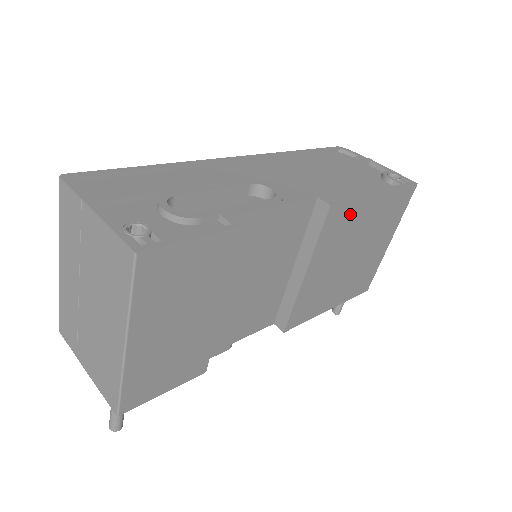
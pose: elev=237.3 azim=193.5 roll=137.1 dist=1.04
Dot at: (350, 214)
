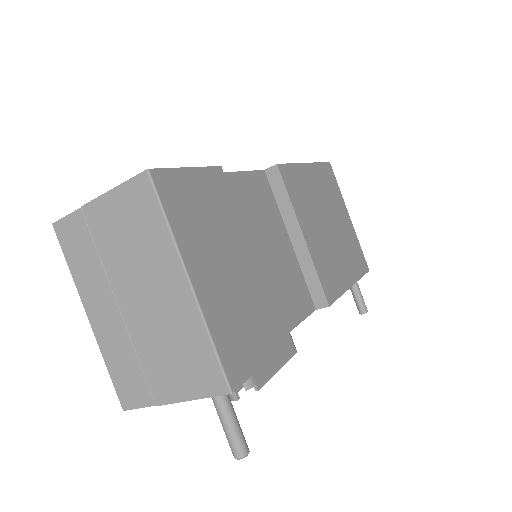
Dot at: (298, 178)
